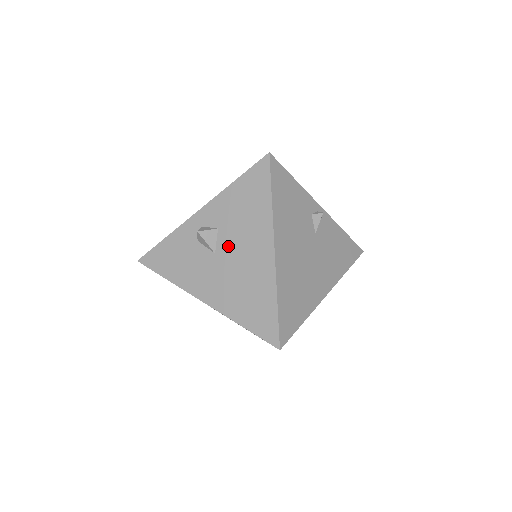
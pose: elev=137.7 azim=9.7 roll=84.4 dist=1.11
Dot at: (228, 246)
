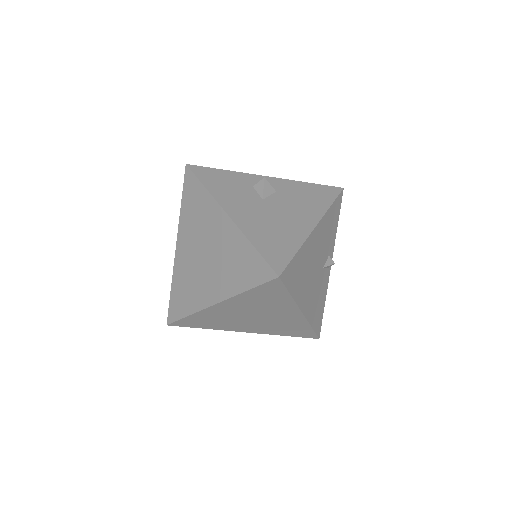
Dot at: (278, 203)
